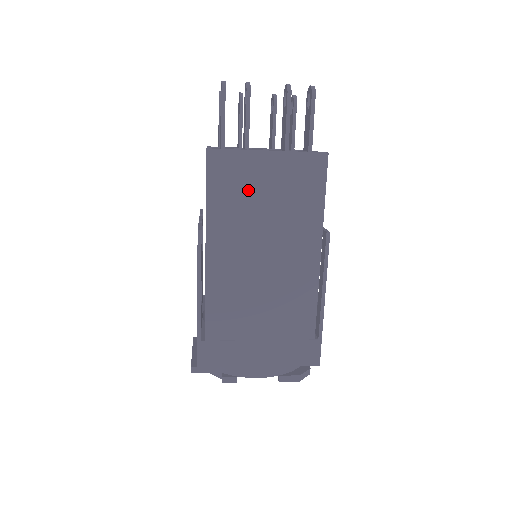
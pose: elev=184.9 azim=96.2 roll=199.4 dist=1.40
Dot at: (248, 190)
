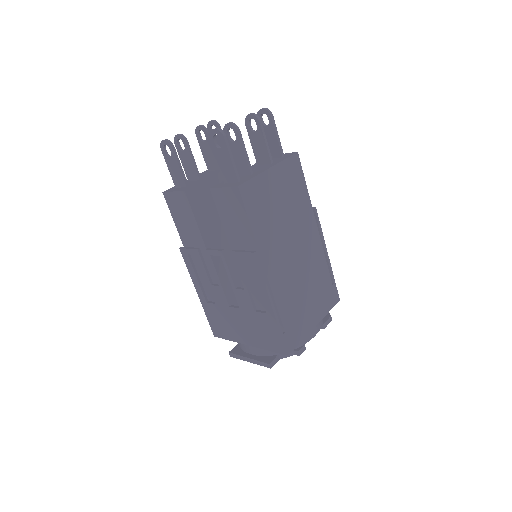
Dot at: (270, 204)
